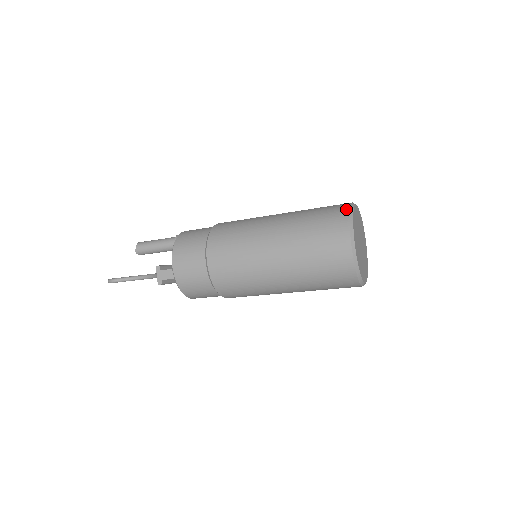
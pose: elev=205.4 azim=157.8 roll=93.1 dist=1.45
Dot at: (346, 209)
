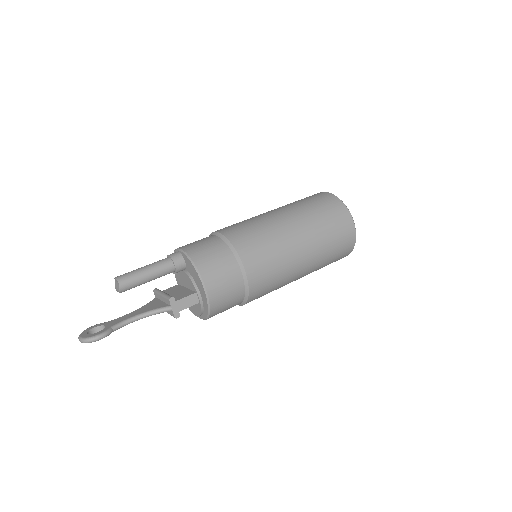
Dot at: (337, 199)
